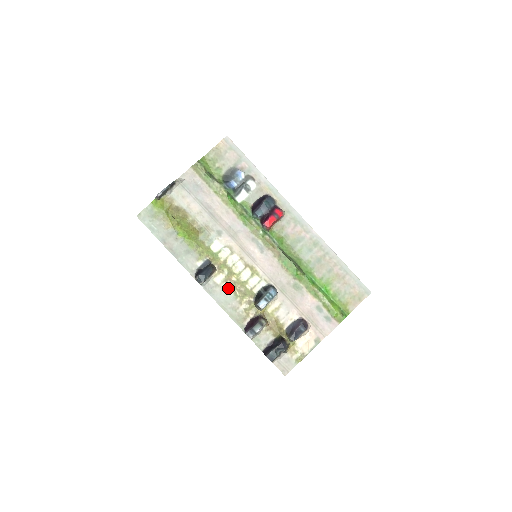
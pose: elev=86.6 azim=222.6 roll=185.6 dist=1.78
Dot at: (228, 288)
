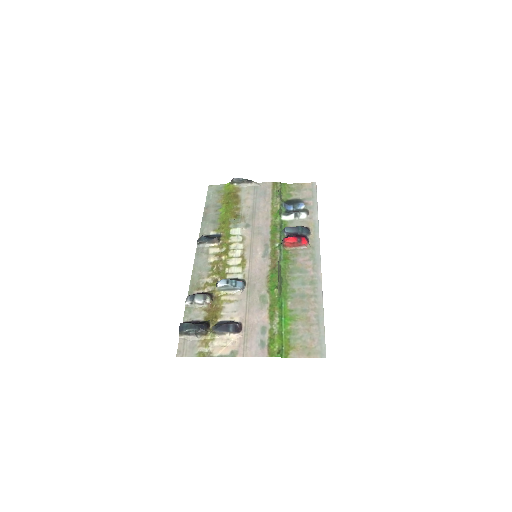
Dot at: (212, 260)
